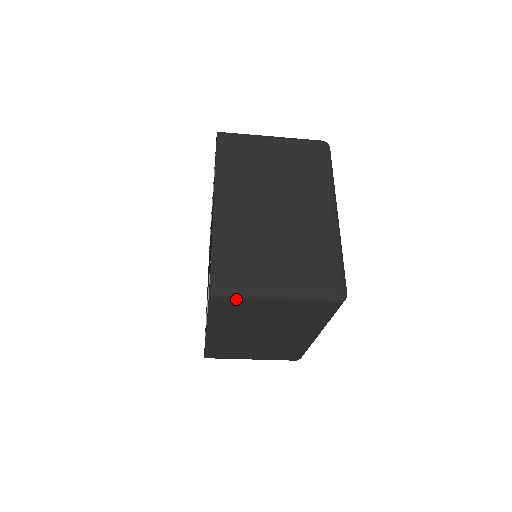
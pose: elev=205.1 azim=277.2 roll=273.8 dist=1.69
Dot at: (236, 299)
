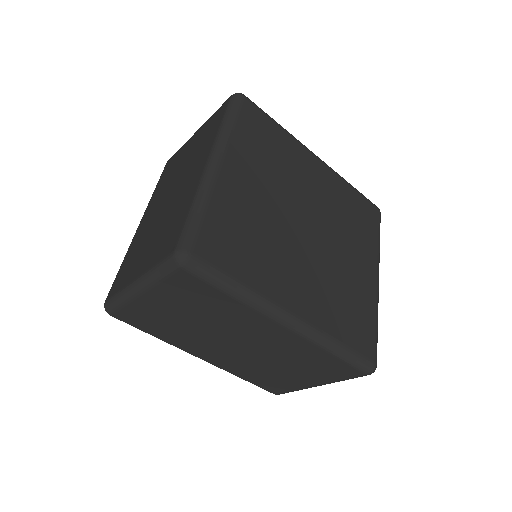
Dot at: (123, 308)
